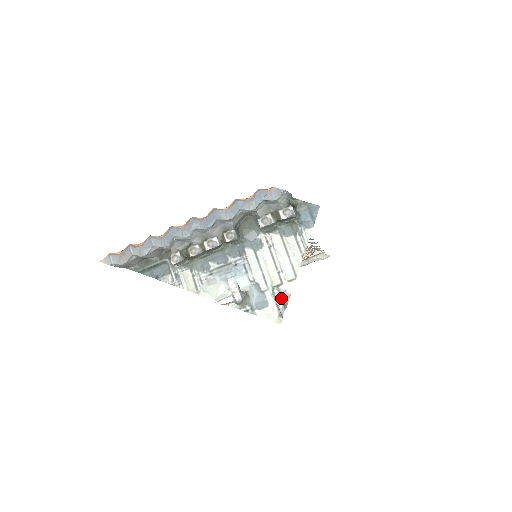
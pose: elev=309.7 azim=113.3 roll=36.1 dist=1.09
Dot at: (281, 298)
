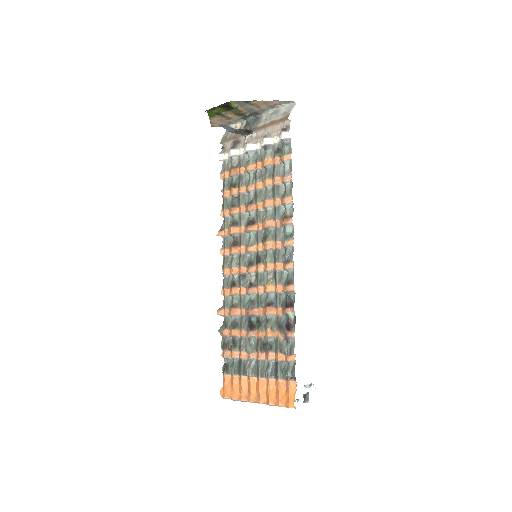
Dot at: occluded
